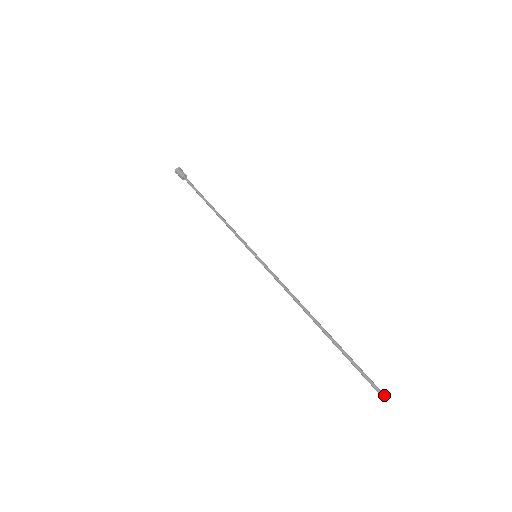
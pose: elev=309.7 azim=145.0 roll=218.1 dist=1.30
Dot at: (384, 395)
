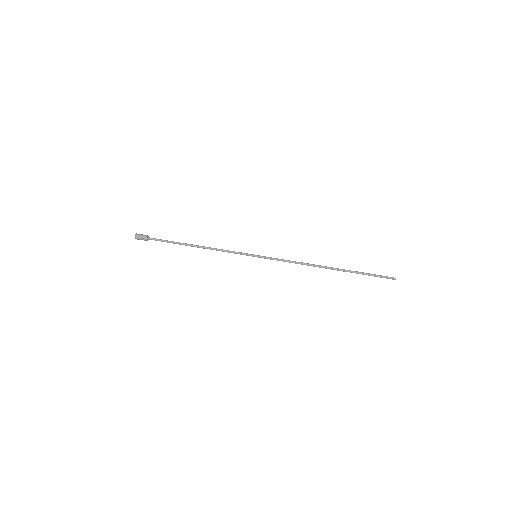
Dot at: occluded
